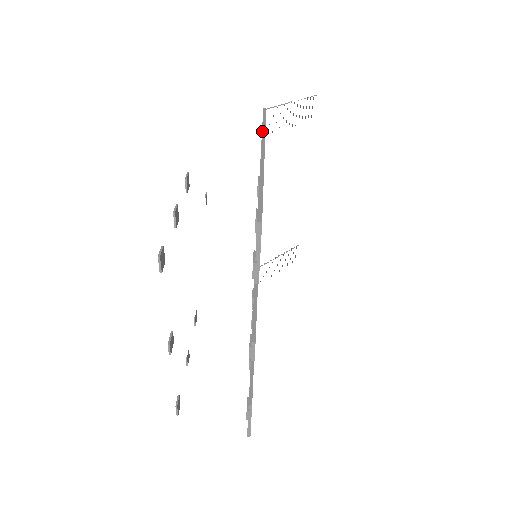
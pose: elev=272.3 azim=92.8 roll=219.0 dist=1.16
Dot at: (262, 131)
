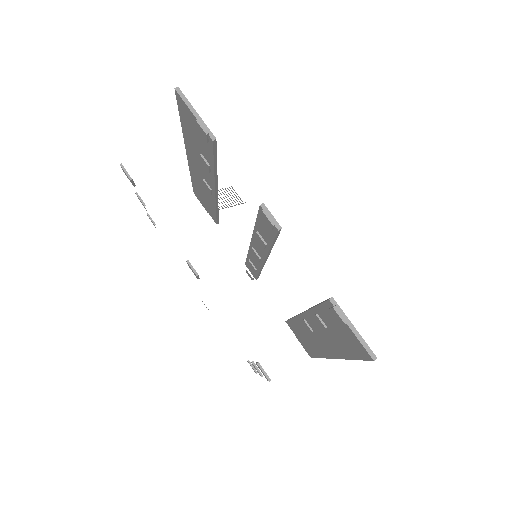
Dot at: occluded
